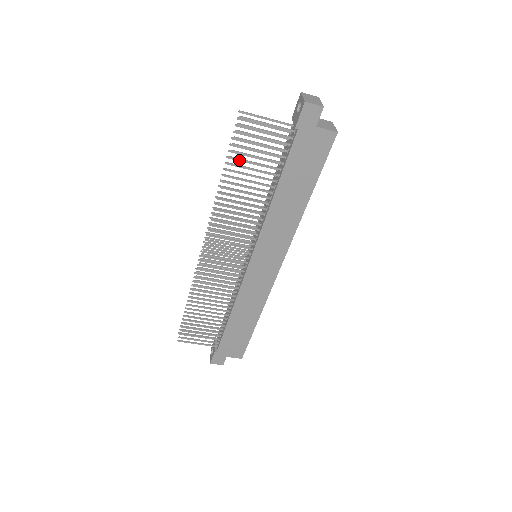
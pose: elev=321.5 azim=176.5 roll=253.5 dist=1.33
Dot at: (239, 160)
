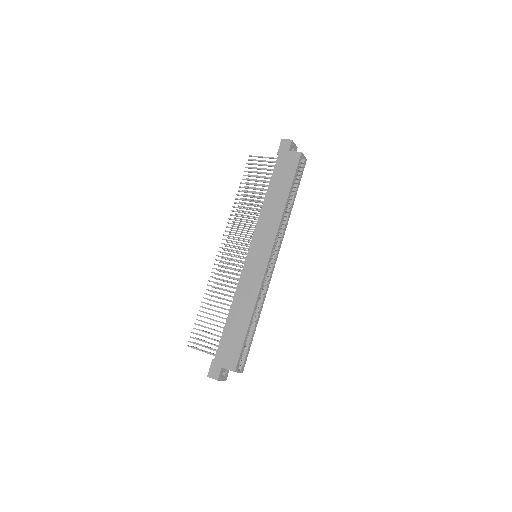
Dot at: (247, 180)
